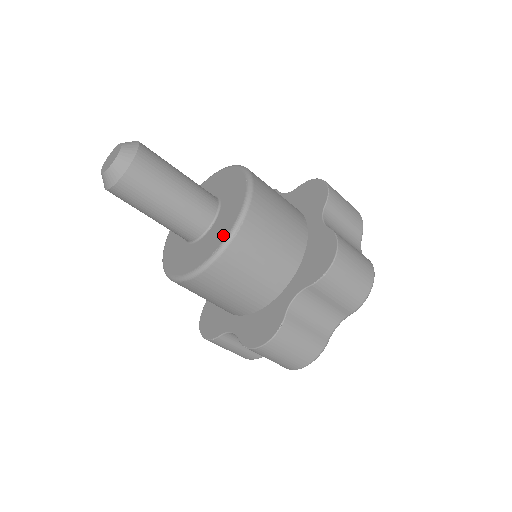
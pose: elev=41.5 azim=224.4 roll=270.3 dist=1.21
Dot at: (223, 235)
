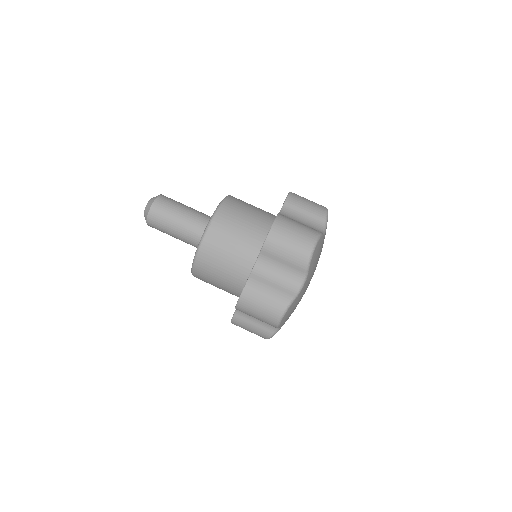
Dot at: occluded
